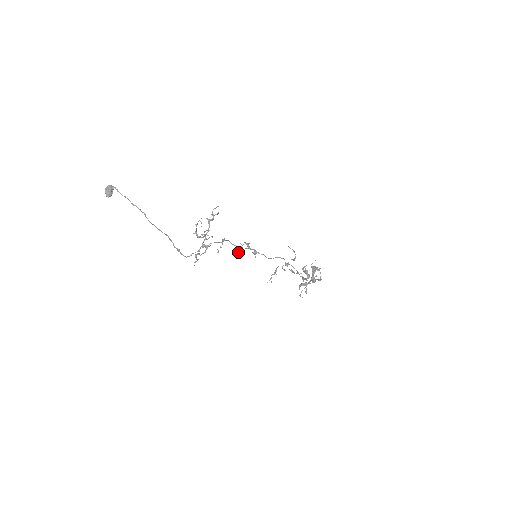
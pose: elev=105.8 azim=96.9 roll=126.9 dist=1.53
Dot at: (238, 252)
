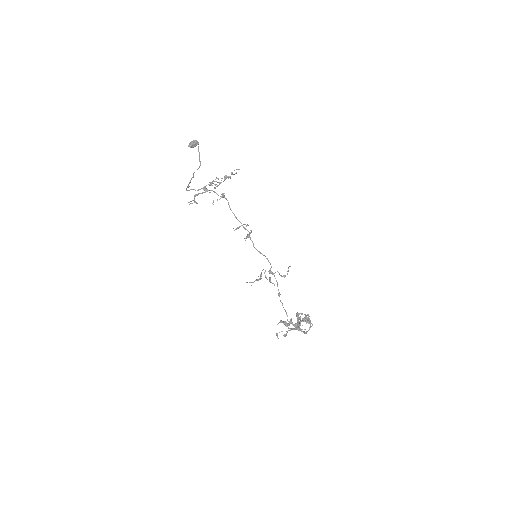
Dot at: (236, 228)
